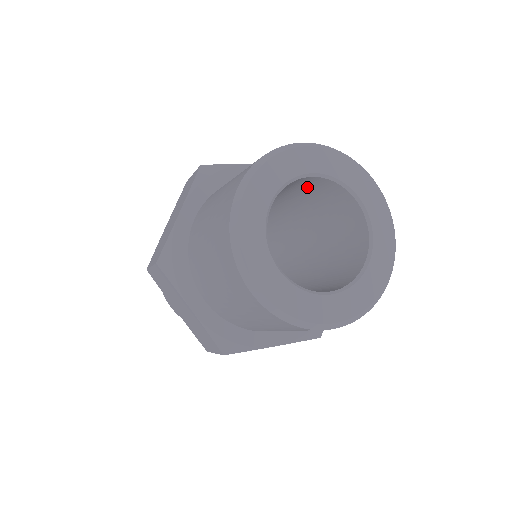
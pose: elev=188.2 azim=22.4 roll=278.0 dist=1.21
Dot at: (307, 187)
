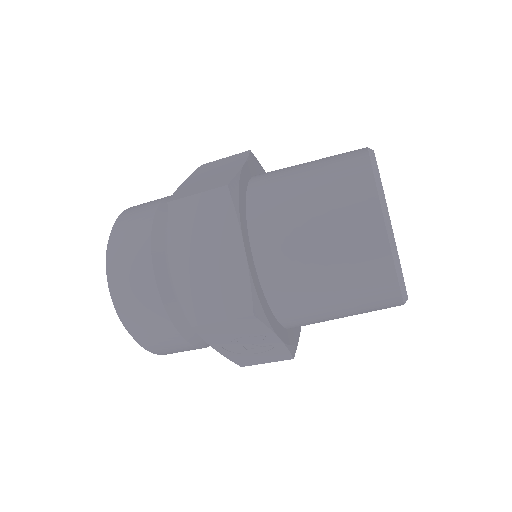
Dot at: occluded
